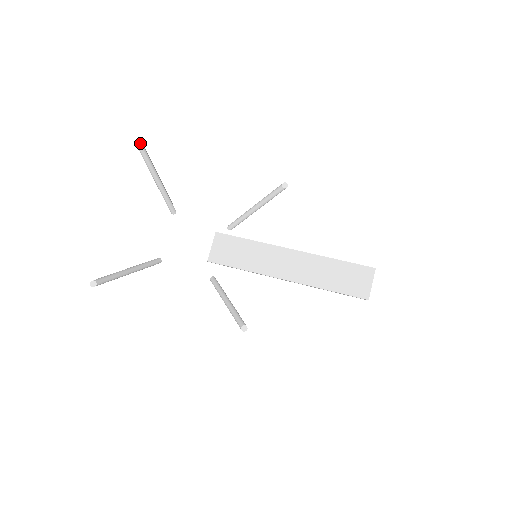
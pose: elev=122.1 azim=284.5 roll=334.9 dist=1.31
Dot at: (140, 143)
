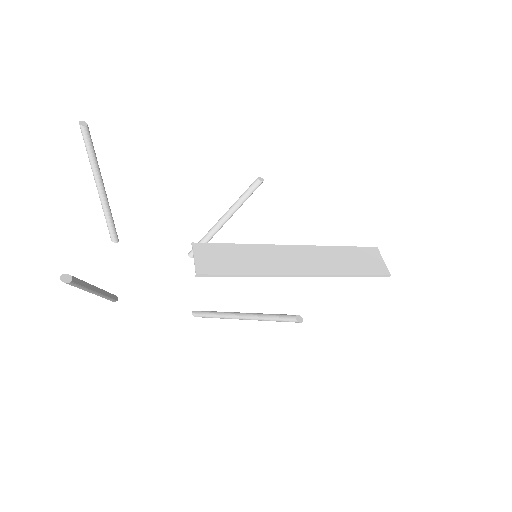
Dot at: (85, 124)
